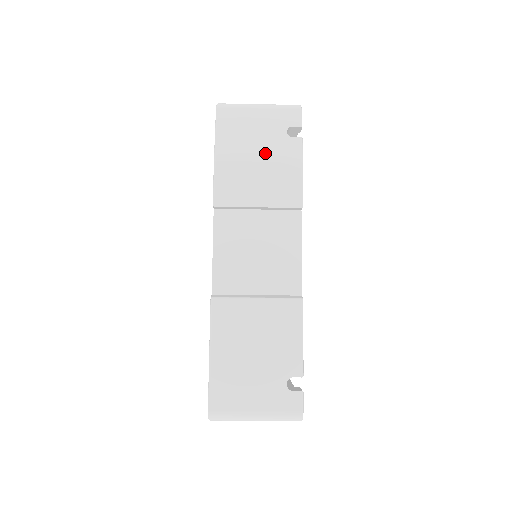
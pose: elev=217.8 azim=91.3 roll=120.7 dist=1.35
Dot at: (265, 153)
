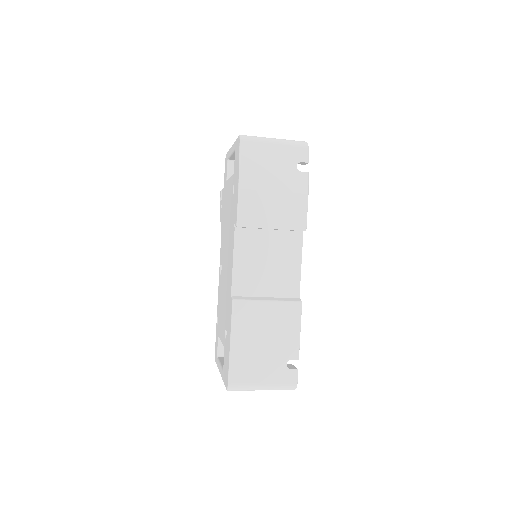
Dot at: (279, 184)
